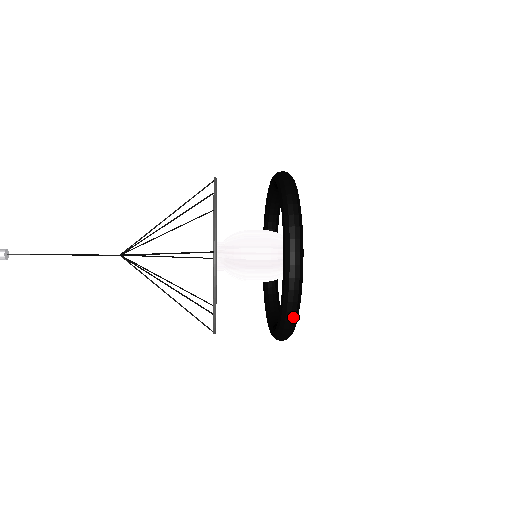
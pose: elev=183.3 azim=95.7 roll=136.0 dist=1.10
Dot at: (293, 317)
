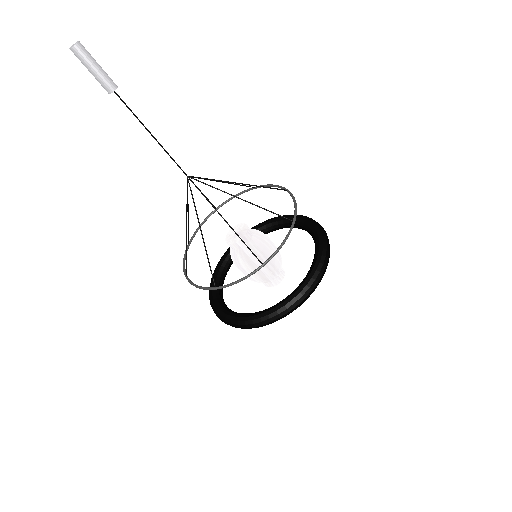
Dot at: (302, 303)
